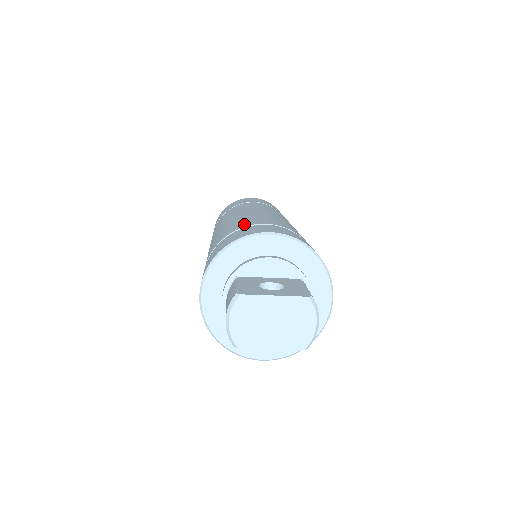
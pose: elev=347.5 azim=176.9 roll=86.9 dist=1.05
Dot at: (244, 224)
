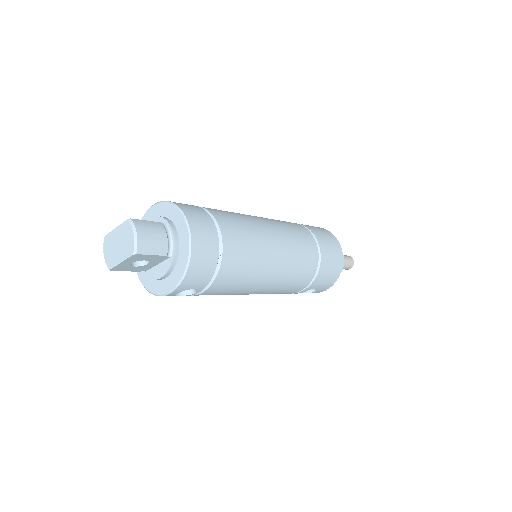
Dot at: occluded
